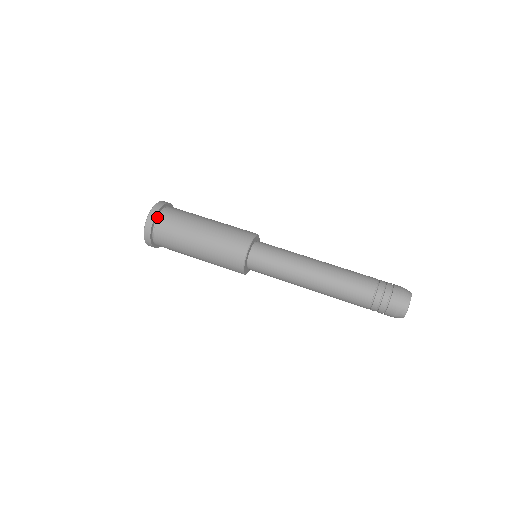
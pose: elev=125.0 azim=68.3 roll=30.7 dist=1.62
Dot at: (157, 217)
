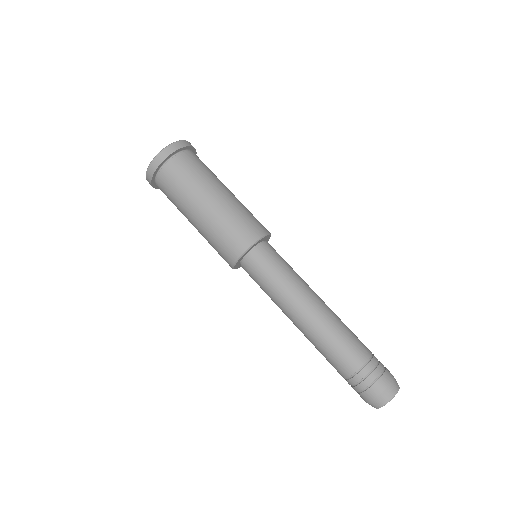
Dot at: (162, 165)
